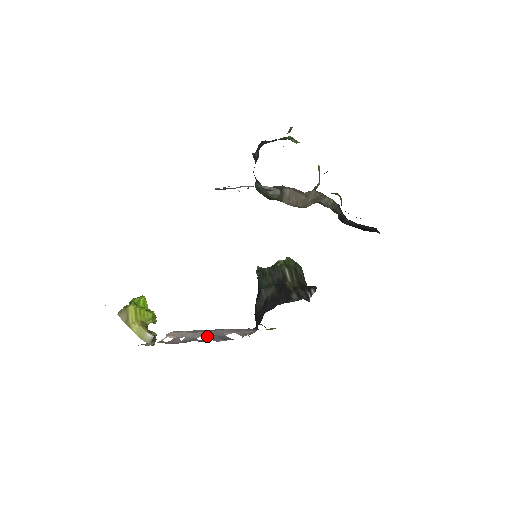
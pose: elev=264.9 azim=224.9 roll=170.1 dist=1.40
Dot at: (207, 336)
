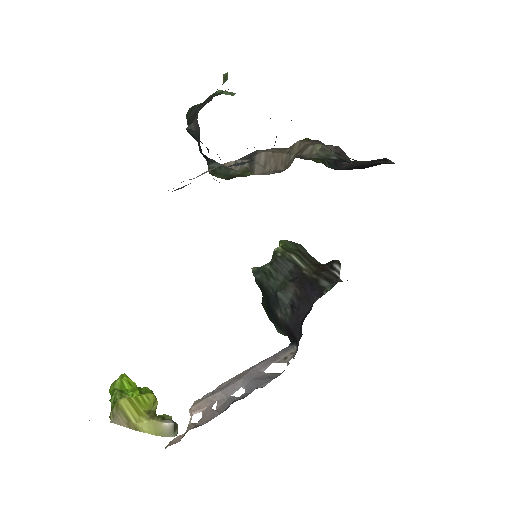
Dot at: (243, 386)
